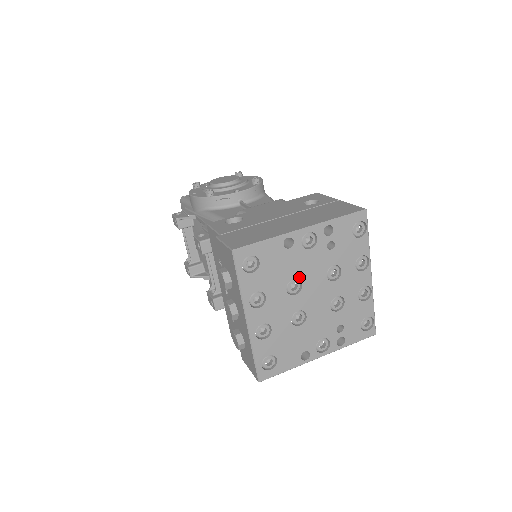
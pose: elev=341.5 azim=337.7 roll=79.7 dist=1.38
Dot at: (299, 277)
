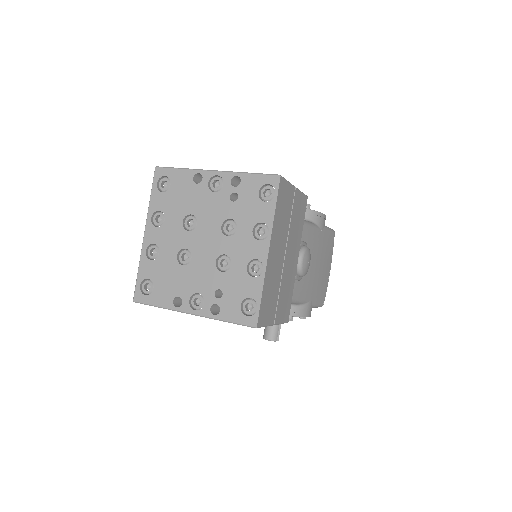
Dot at: (197, 215)
